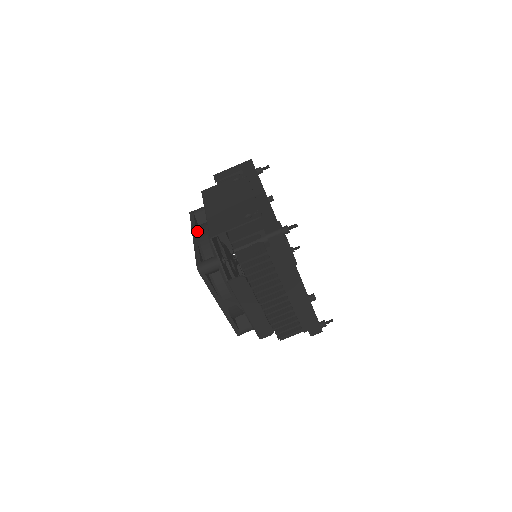
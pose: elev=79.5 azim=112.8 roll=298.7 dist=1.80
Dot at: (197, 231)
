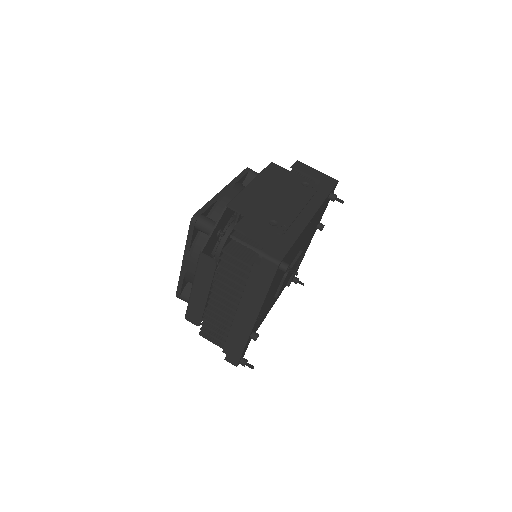
Dot at: (232, 188)
